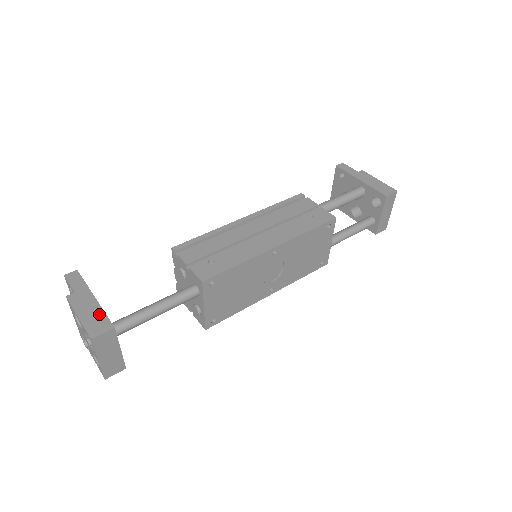
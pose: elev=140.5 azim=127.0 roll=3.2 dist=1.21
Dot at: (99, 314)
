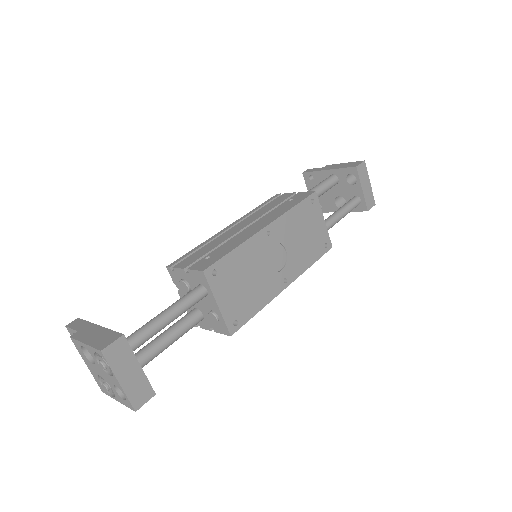
Dot at: (106, 333)
